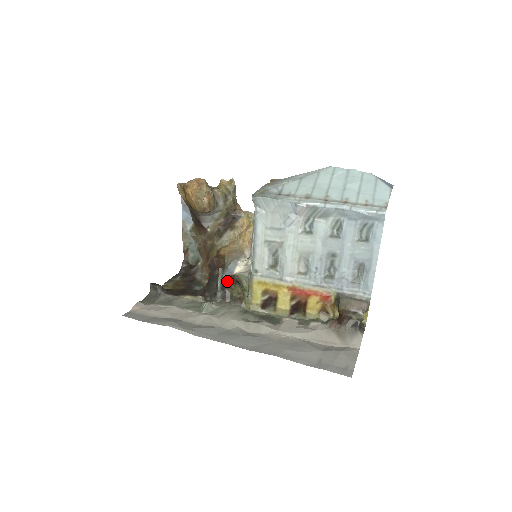
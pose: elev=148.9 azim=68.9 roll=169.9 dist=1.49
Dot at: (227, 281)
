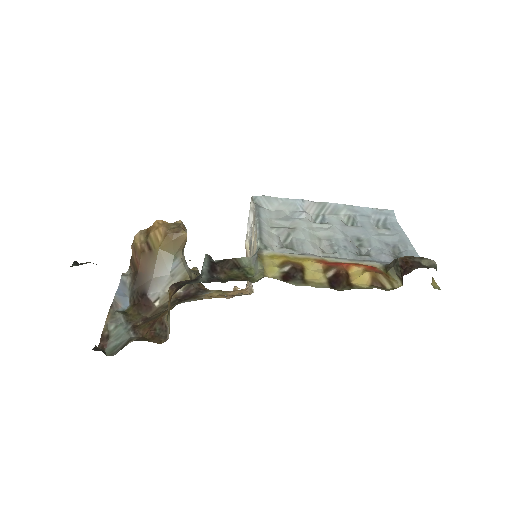
Dot at: (218, 266)
